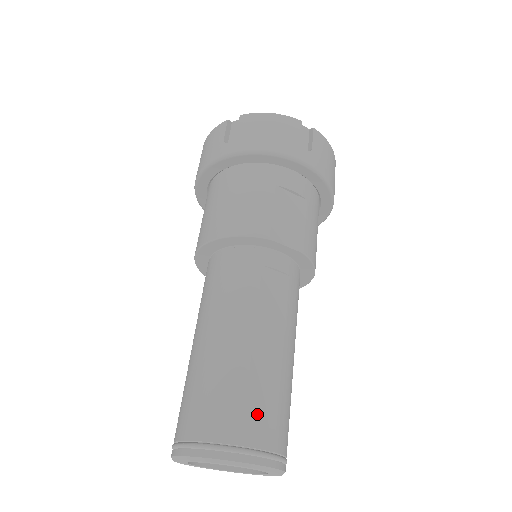
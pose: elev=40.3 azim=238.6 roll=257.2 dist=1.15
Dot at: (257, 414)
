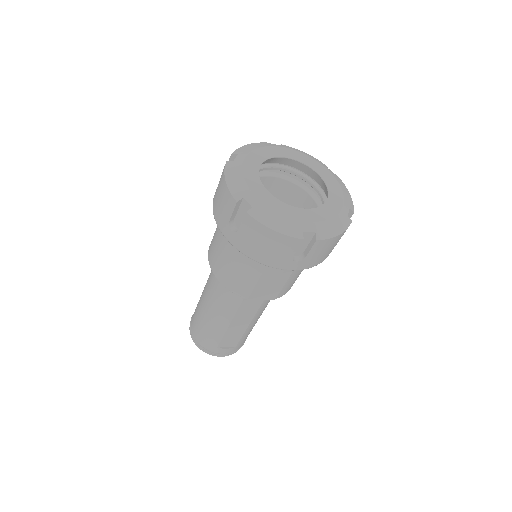
Dot at: (226, 345)
